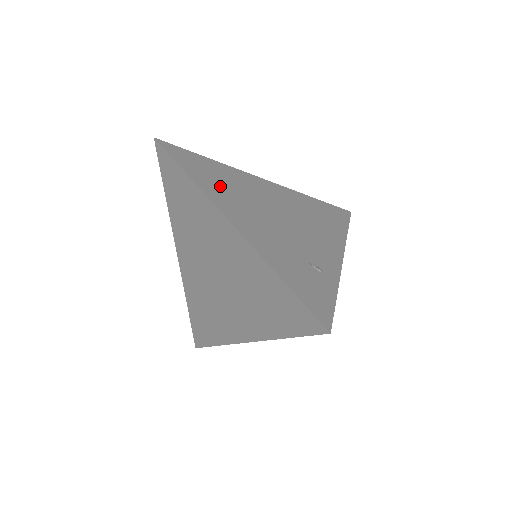
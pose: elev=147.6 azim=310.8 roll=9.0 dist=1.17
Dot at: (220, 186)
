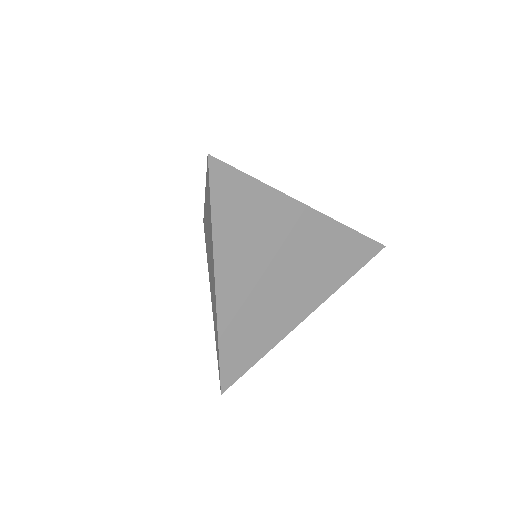
Dot at: occluded
